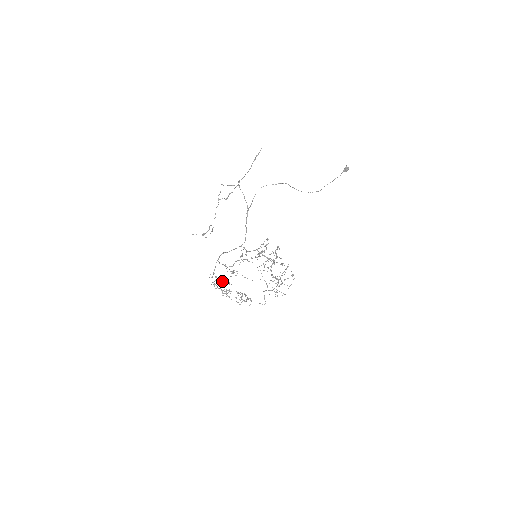
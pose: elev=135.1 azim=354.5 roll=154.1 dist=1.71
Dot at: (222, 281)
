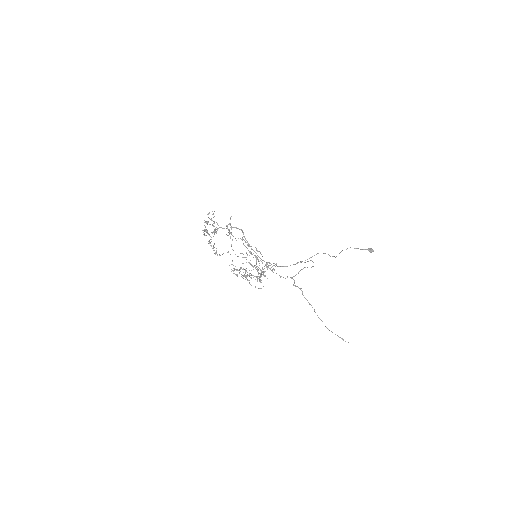
Dot at: occluded
